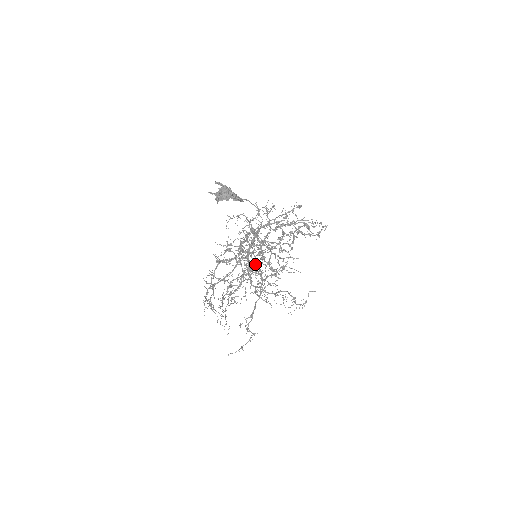
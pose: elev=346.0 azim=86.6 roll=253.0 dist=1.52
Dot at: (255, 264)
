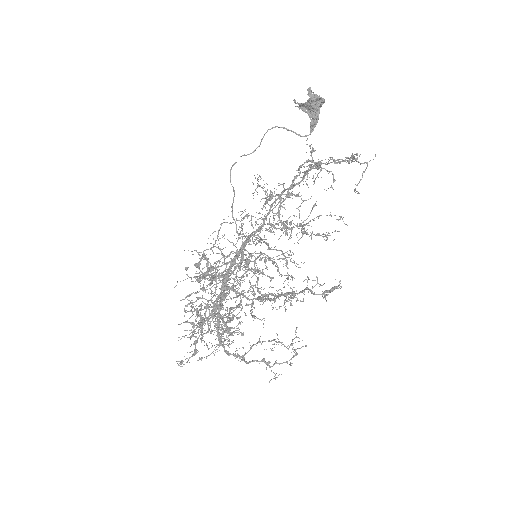
Dot at: (228, 294)
